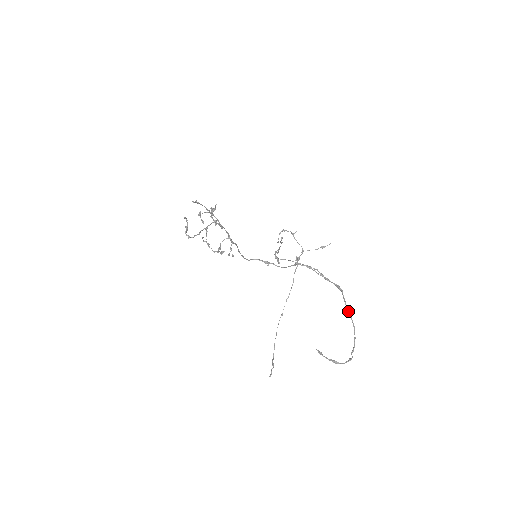
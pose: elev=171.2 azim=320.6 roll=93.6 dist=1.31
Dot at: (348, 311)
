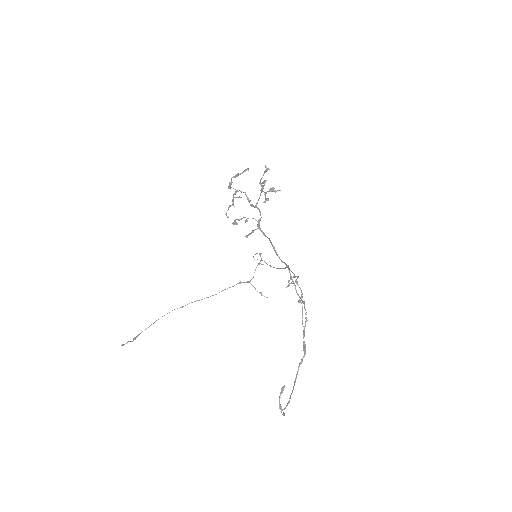
Dot at: occluded
